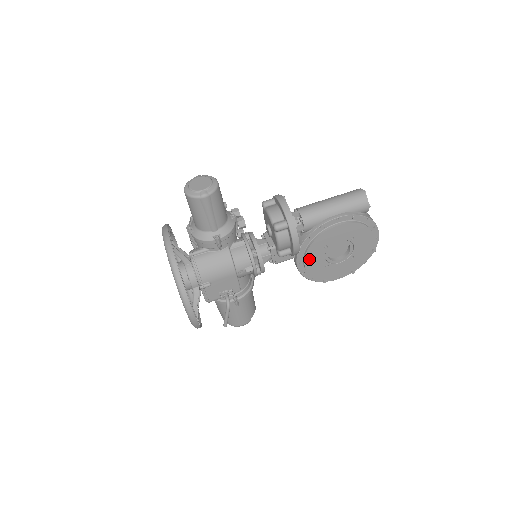
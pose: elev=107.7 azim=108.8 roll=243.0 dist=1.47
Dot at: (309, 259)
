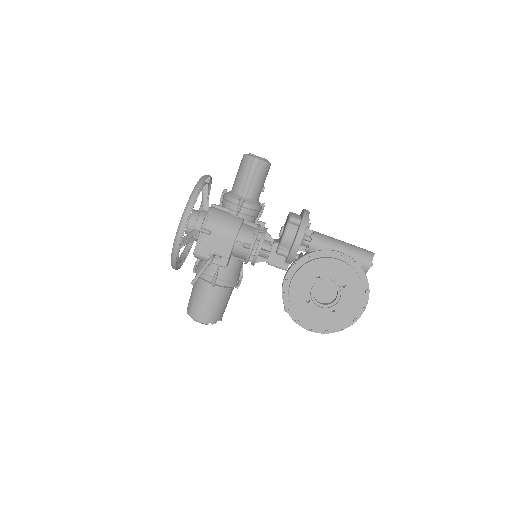
Dot at: (298, 279)
